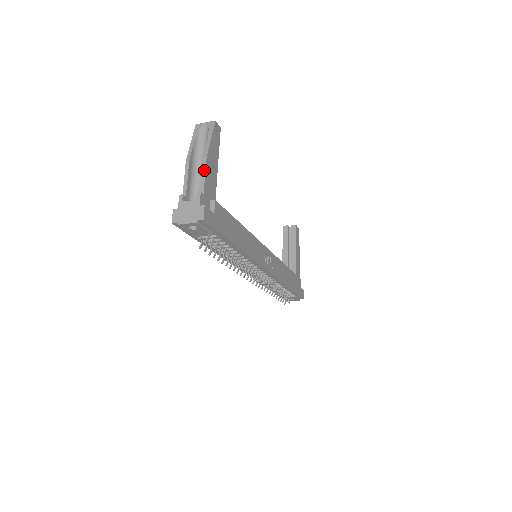
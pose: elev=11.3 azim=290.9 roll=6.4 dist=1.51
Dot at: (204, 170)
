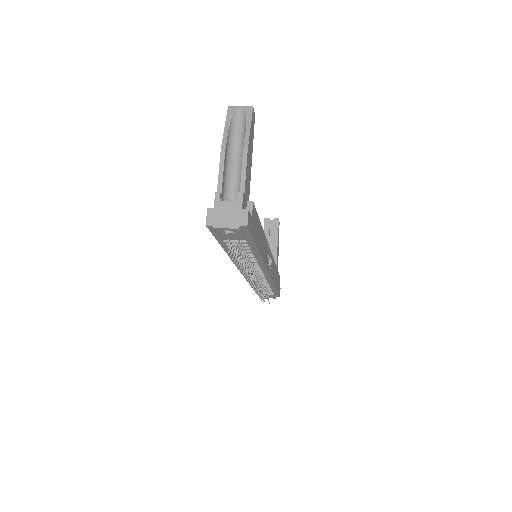
Dot at: (245, 165)
